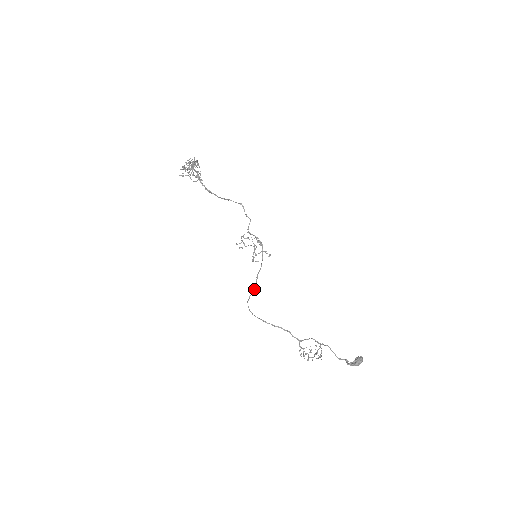
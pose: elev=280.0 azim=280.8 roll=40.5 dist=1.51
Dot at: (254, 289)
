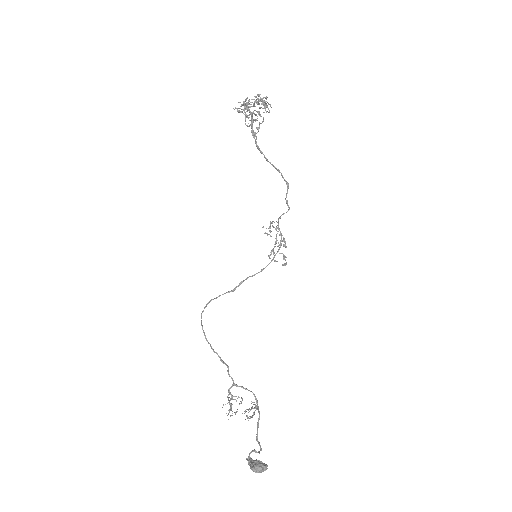
Dot at: (229, 291)
